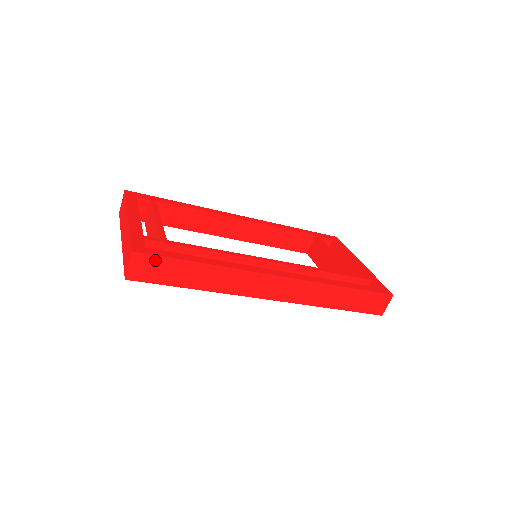
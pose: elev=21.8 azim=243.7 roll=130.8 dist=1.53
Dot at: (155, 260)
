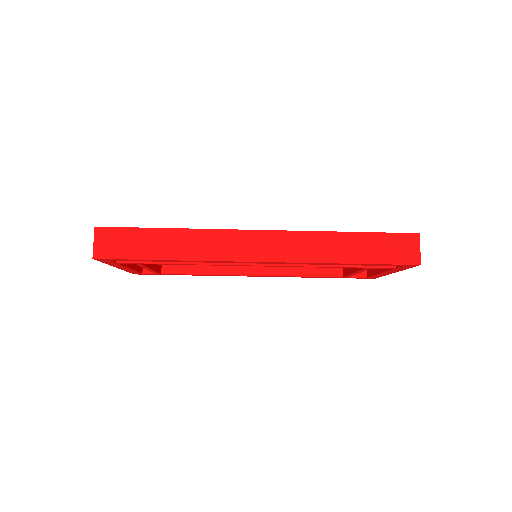
Dot at: (118, 232)
